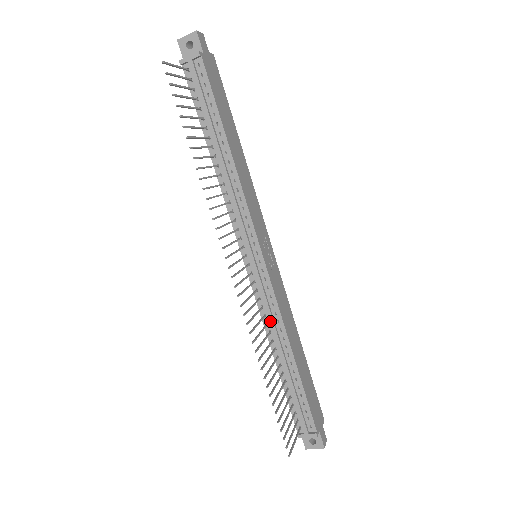
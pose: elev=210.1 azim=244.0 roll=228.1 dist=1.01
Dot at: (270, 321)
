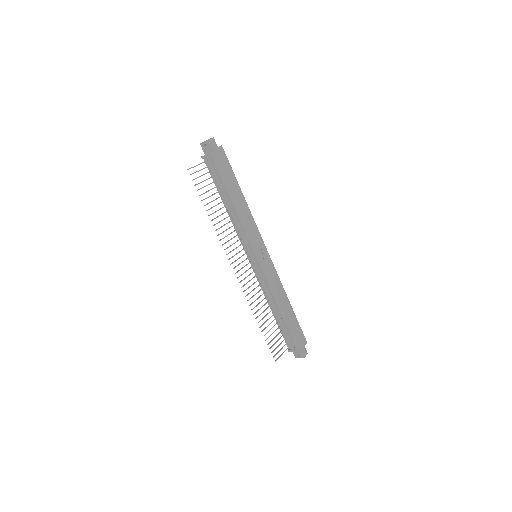
Dot at: (265, 291)
